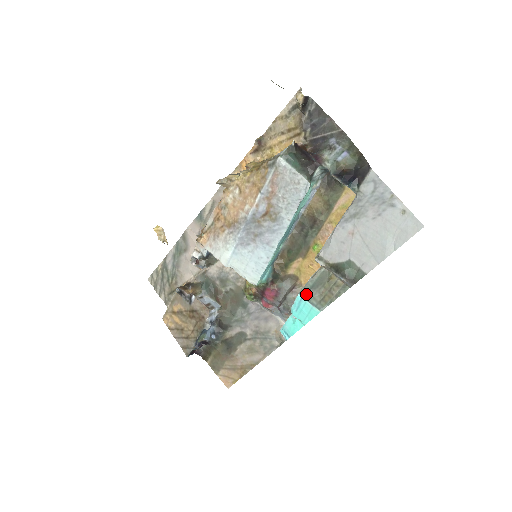
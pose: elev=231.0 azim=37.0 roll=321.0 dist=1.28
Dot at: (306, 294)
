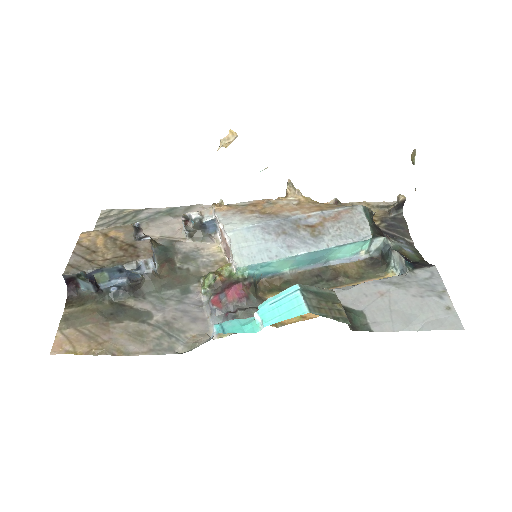
Dot at: (305, 290)
